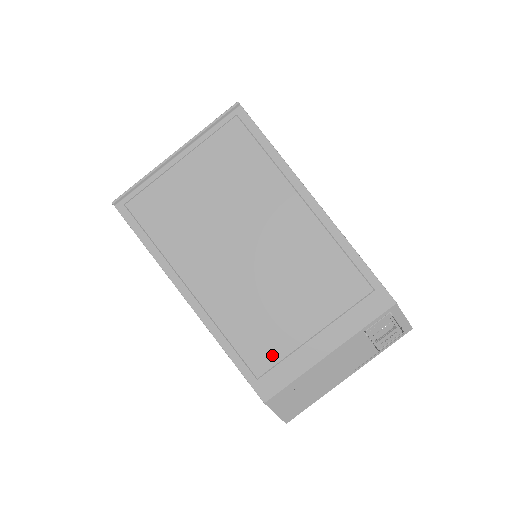
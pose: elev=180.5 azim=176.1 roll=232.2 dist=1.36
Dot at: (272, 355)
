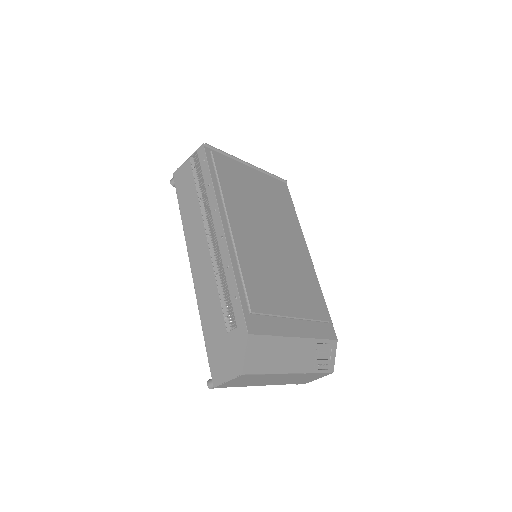
Dot at: (266, 306)
